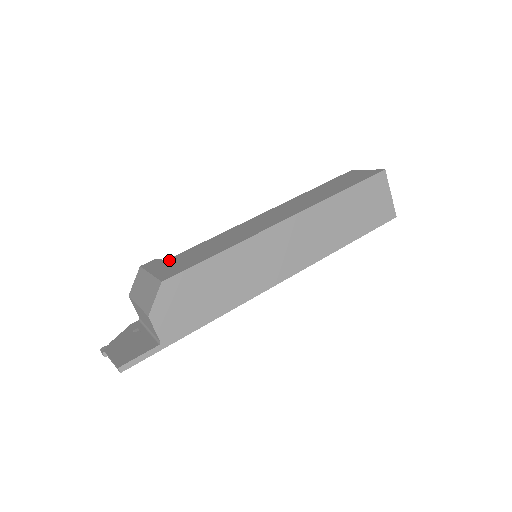
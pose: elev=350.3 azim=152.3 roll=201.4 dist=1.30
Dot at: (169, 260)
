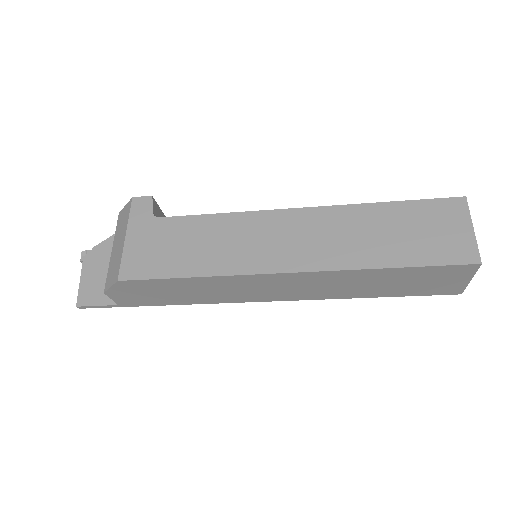
Dot at: (154, 224)
